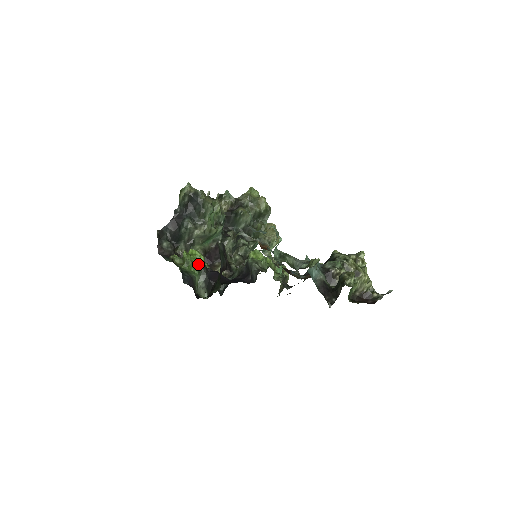
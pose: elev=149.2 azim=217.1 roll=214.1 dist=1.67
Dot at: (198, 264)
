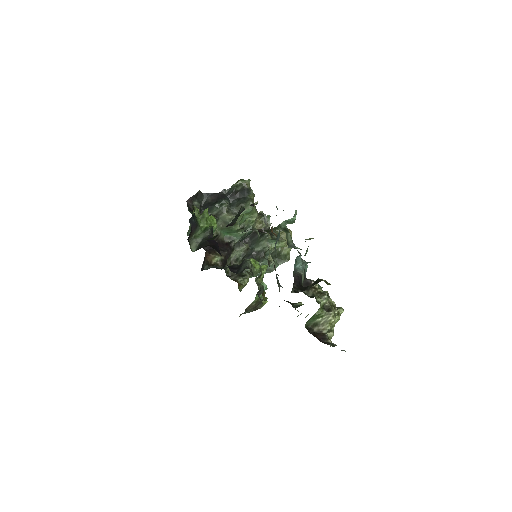
Dot at: (209, 226)
